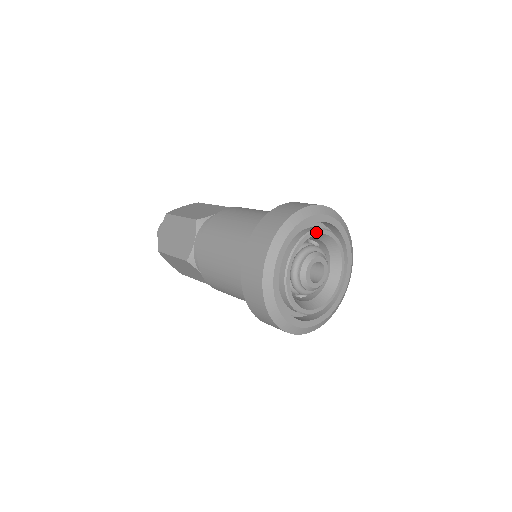
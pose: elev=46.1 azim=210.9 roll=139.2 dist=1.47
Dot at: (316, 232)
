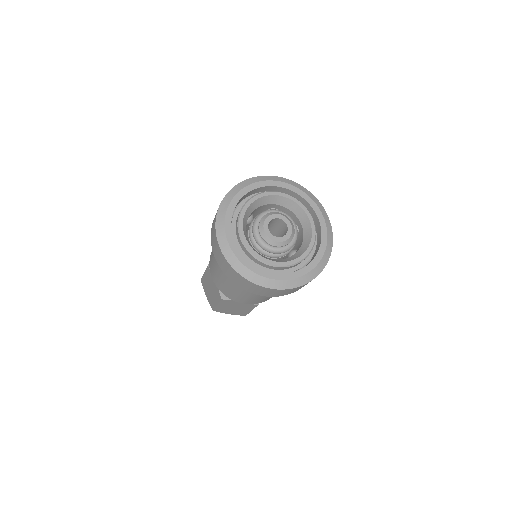
Dot at: (251, 200)
